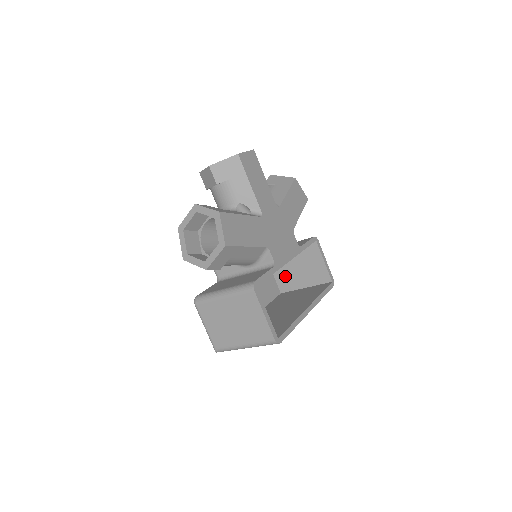
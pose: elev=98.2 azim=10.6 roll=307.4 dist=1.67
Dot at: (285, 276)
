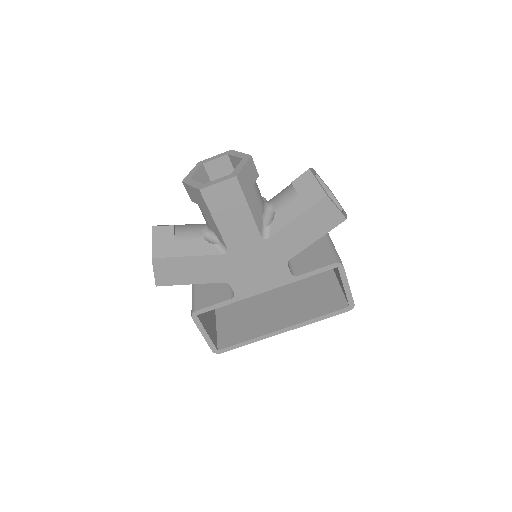
Dot at: occluded
